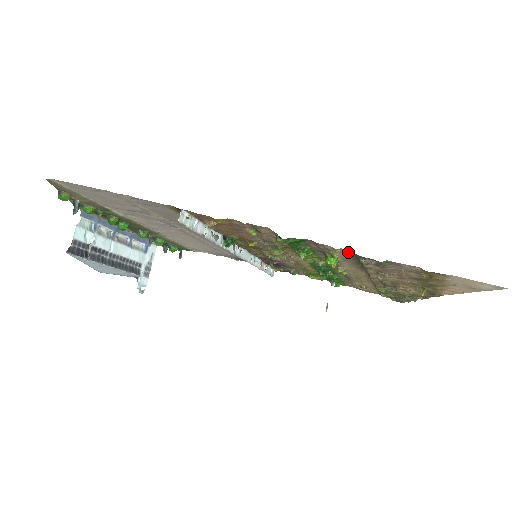
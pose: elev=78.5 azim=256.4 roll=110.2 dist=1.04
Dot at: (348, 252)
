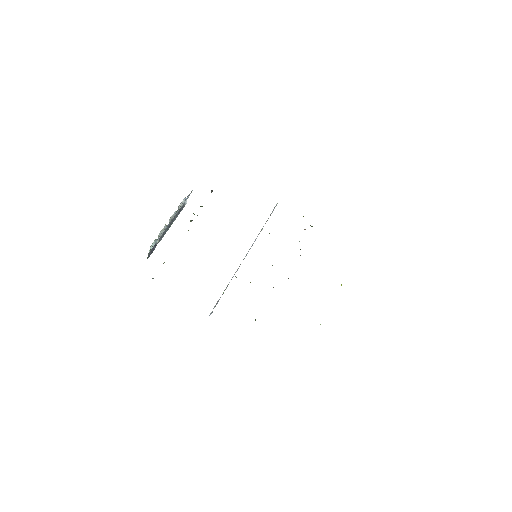
Dot at: occluded
